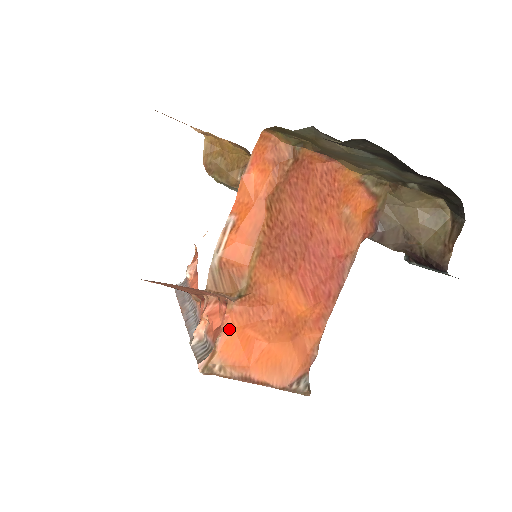
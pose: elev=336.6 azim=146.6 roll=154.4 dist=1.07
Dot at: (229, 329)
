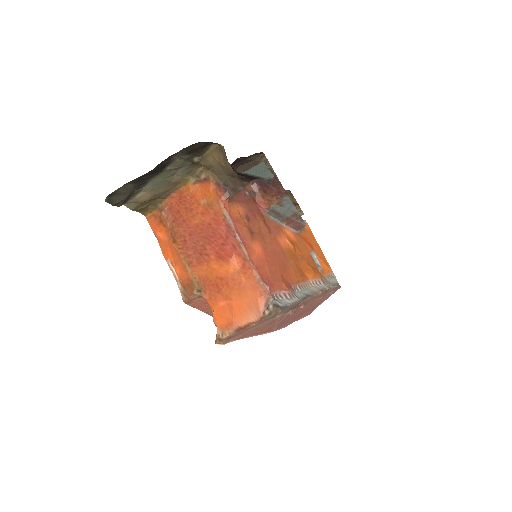
Dot at: (213, 311)
